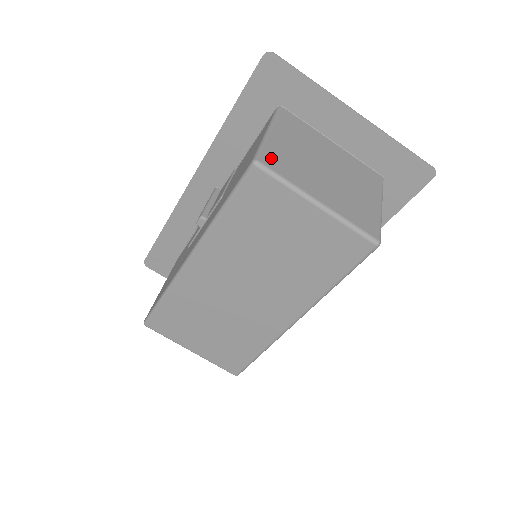
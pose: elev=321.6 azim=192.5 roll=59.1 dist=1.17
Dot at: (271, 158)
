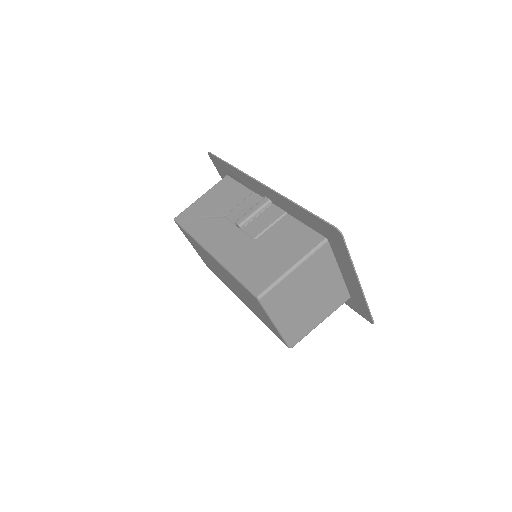
Dot at: (272, 295)
